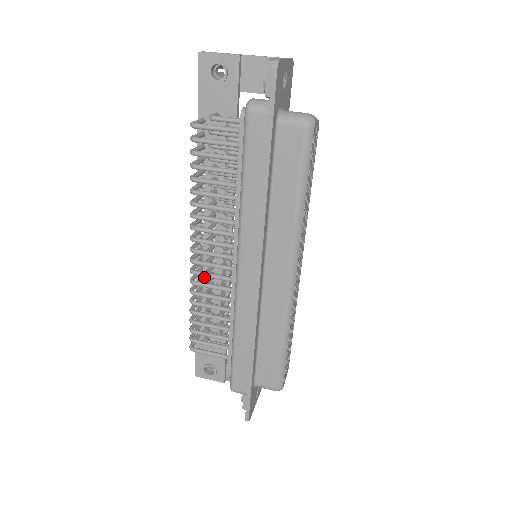
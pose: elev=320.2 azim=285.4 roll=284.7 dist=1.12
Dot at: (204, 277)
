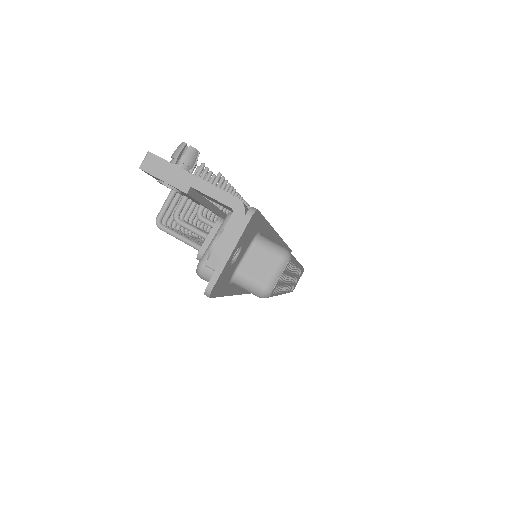
Dot at: occluded
